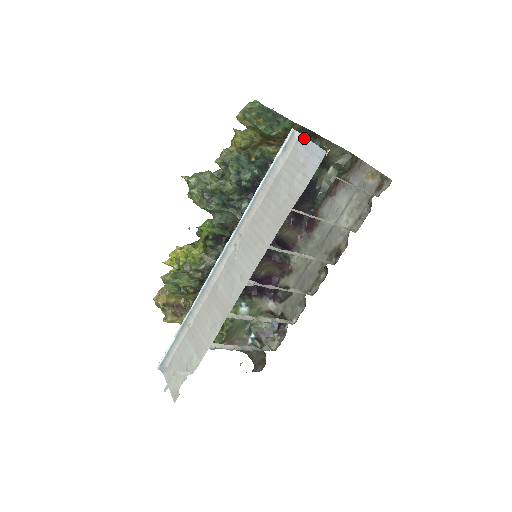
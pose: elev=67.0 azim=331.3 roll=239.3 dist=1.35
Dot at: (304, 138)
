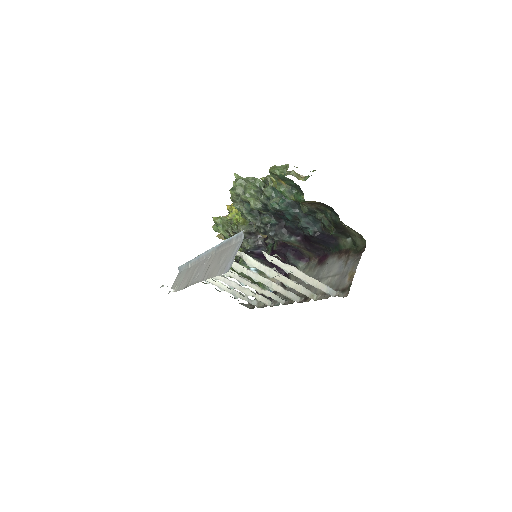
Dot at: (240, 245)
